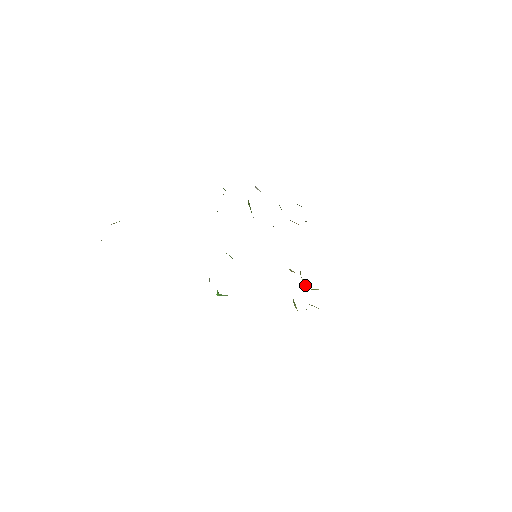
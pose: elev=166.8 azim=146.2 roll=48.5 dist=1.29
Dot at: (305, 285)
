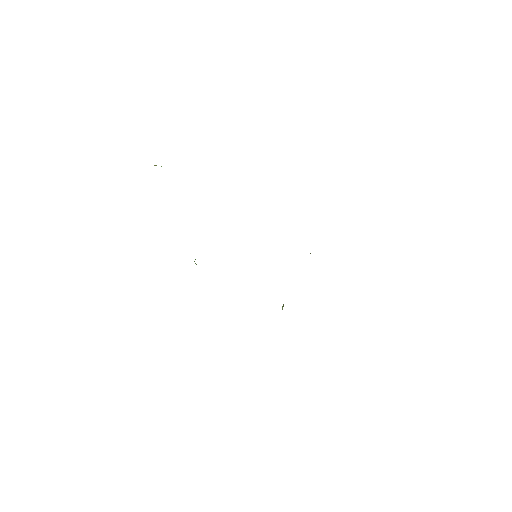
Dot at: (283, 305)
